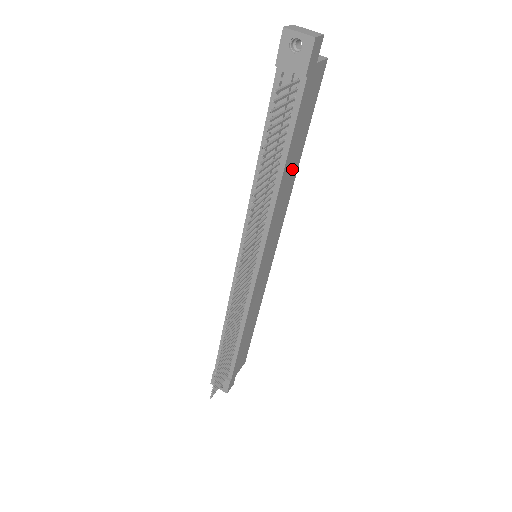
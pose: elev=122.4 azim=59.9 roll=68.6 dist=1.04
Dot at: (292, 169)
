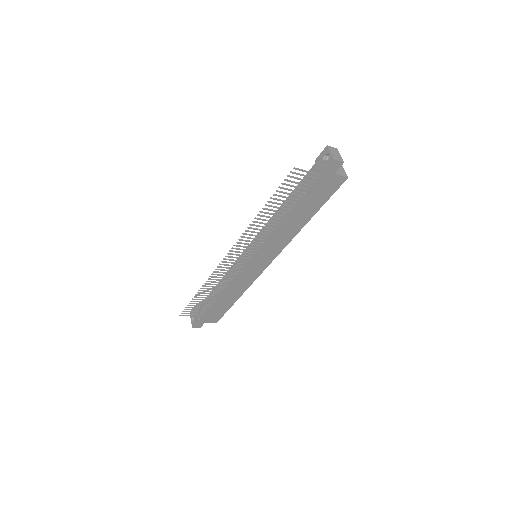
Dot at: (299, 221)
